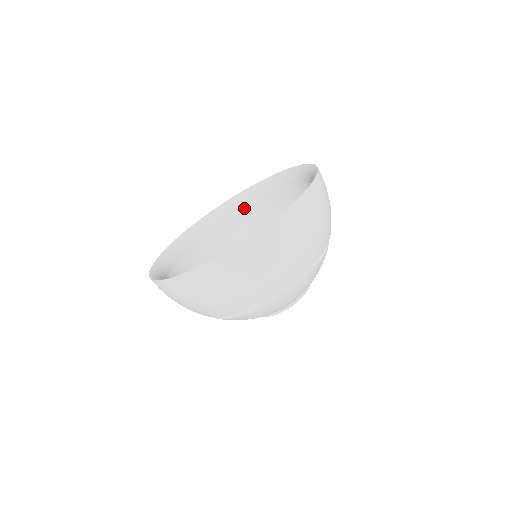
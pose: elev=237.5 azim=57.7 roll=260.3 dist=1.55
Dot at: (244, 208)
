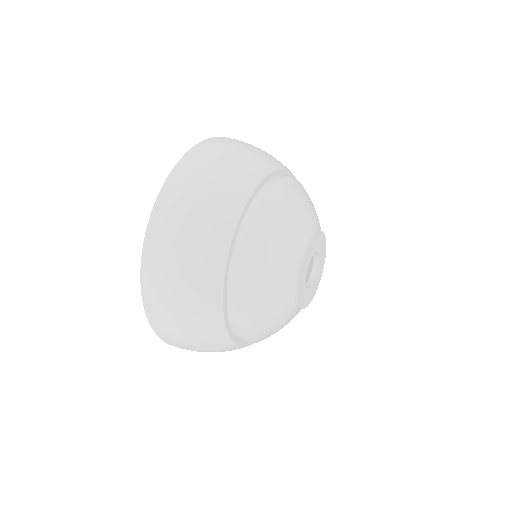
Dot at: occluded
